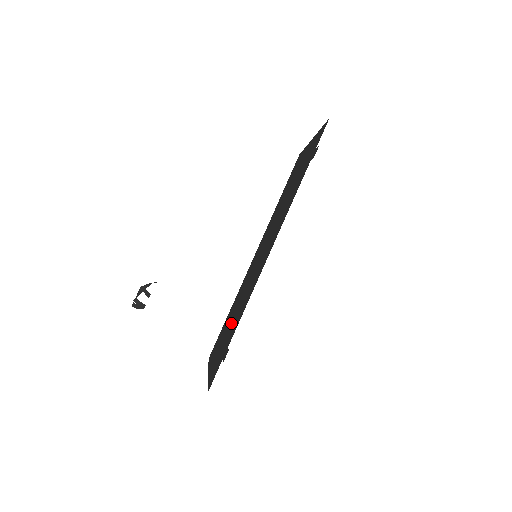
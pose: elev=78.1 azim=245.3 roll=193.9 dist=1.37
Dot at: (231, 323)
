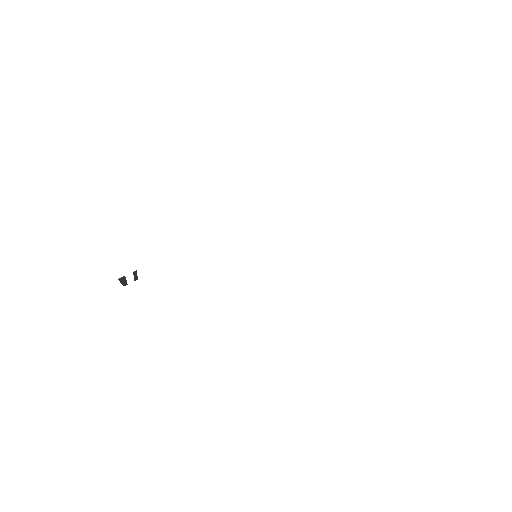
Dot at: occluded
